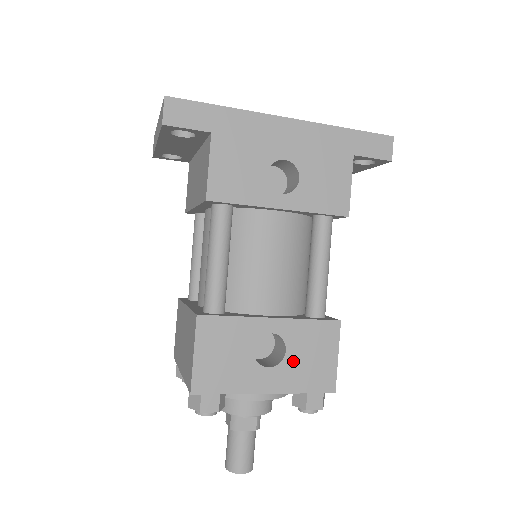
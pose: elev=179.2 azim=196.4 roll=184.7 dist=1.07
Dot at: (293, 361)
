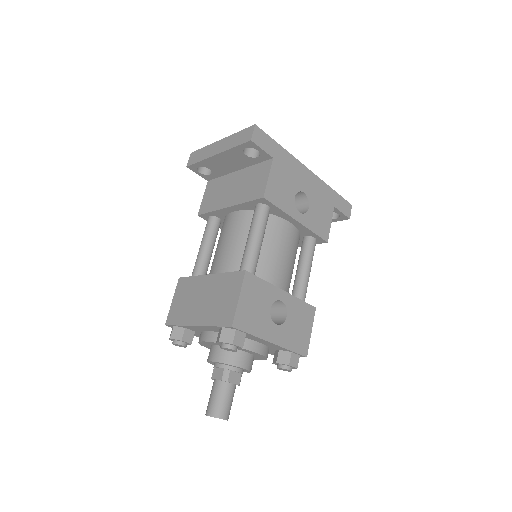
Dot at: (289, 325)
